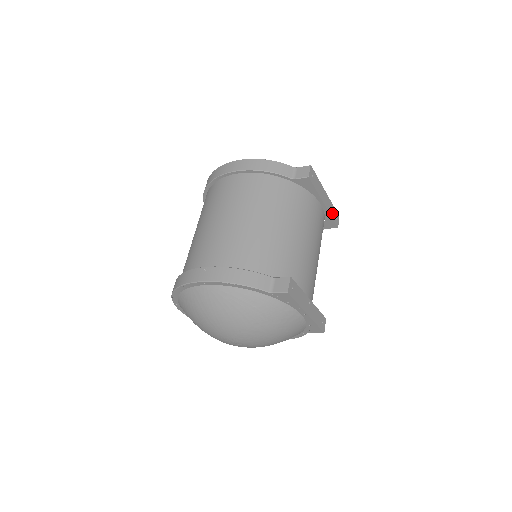
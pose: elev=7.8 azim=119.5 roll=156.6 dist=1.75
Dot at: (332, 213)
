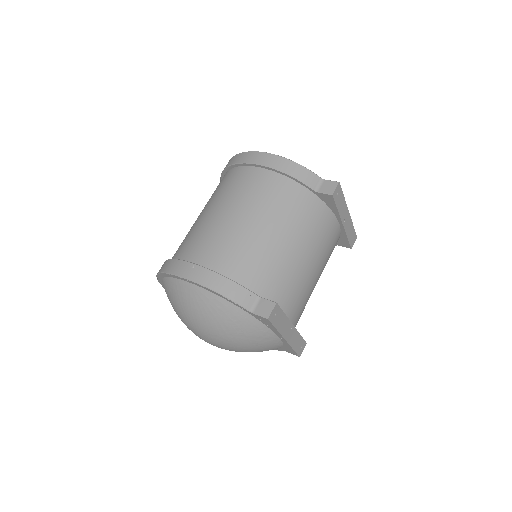
Dot at: (349, 233)
